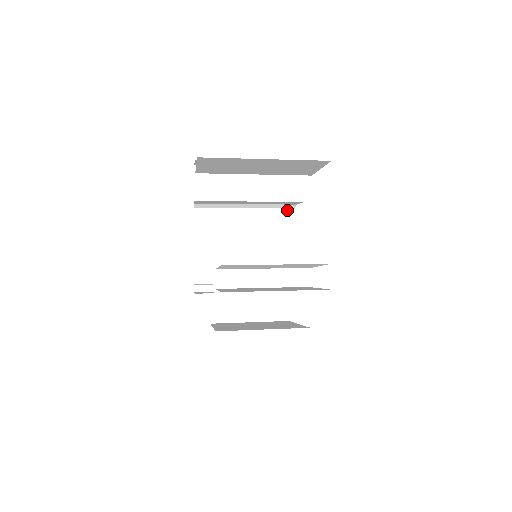
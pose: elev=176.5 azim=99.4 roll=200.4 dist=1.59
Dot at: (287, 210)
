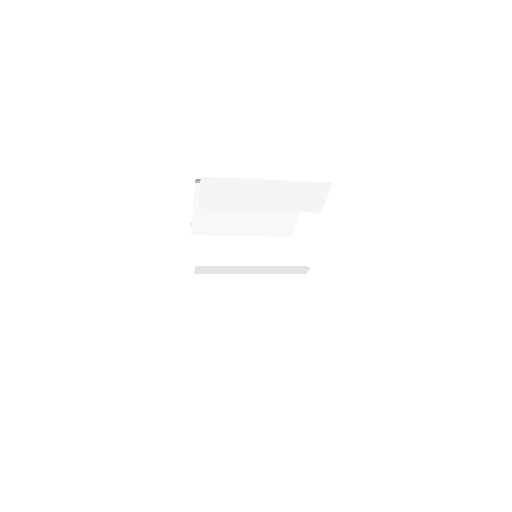
Dot at: occluded
